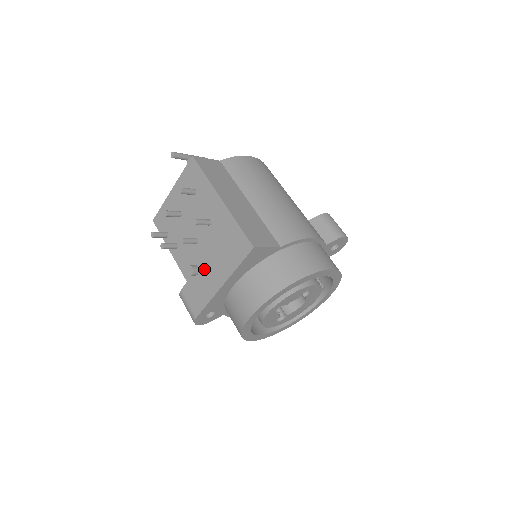
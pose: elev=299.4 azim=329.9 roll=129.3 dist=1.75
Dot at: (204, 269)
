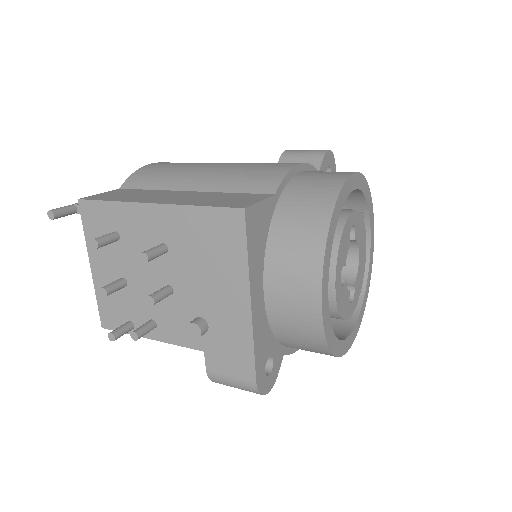
Dot at: (210, 311)
